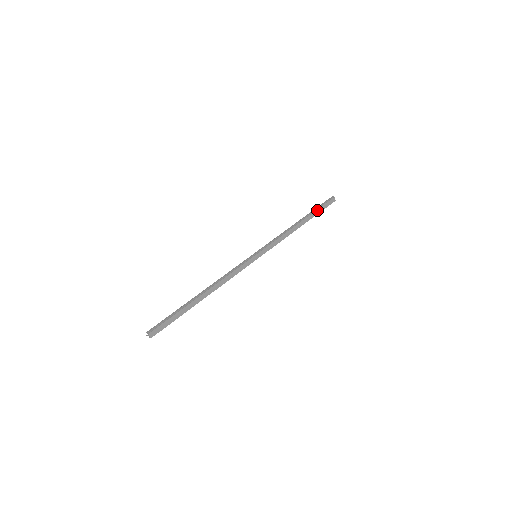
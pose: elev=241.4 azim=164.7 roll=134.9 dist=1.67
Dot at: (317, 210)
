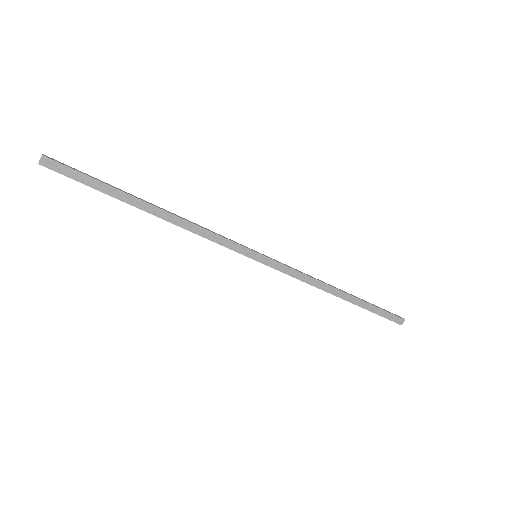
Dot at: (372, 305)
